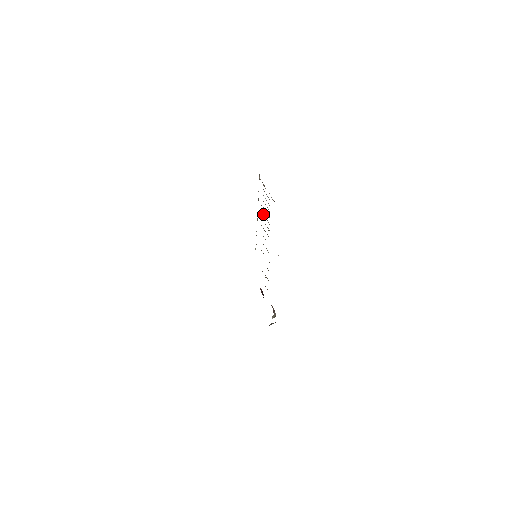
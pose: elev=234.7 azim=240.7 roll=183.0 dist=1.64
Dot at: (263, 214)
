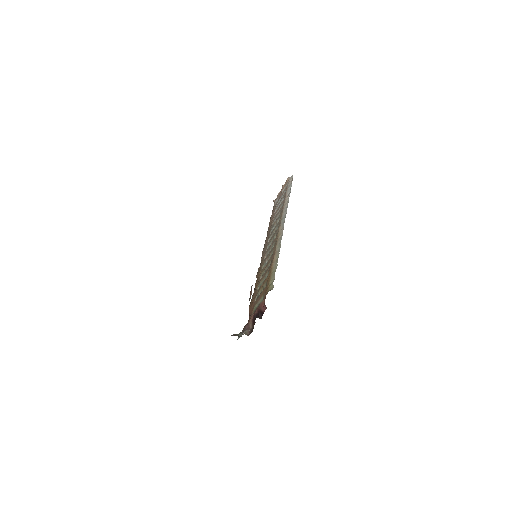
Dot at: (278, 220)
